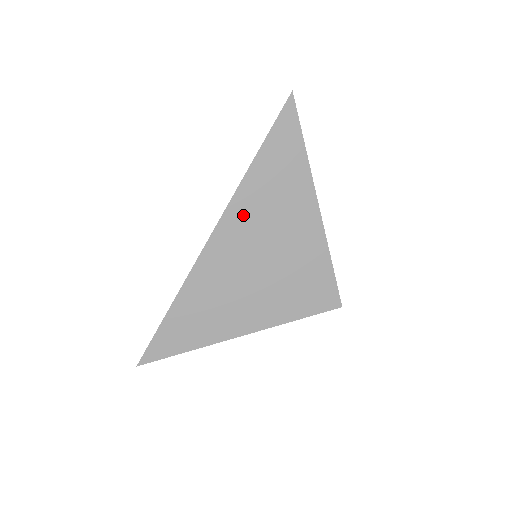
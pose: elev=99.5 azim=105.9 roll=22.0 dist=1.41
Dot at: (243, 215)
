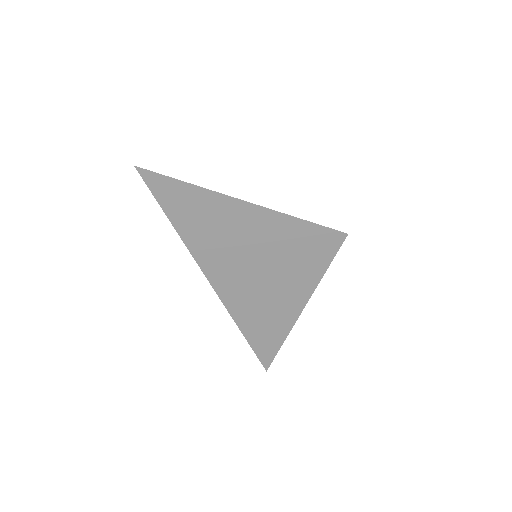
Dot at: (214, 259)
